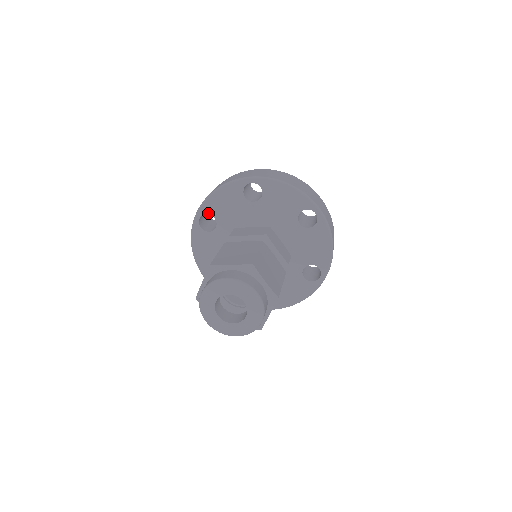
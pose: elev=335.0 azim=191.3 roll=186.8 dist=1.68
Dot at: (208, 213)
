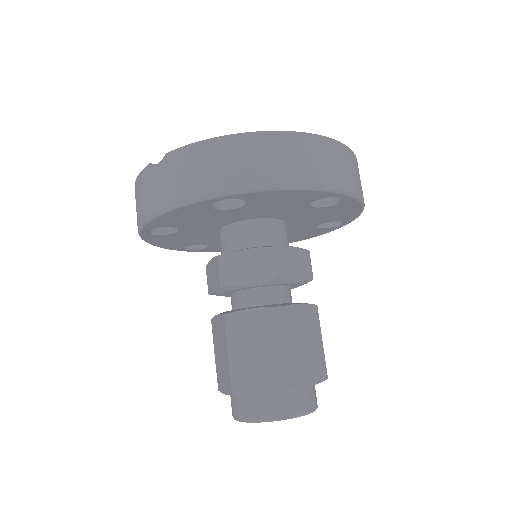
Dot at: (246, 199)
